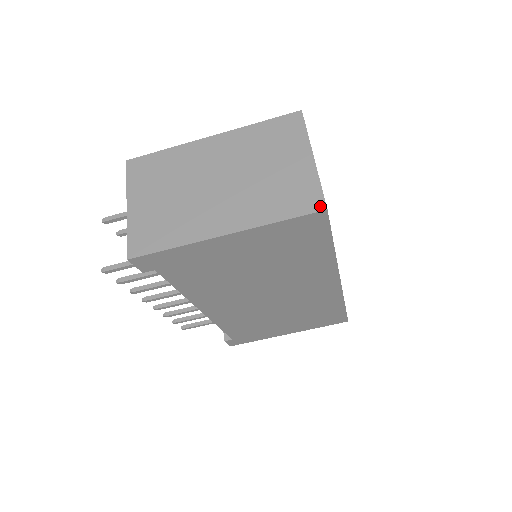
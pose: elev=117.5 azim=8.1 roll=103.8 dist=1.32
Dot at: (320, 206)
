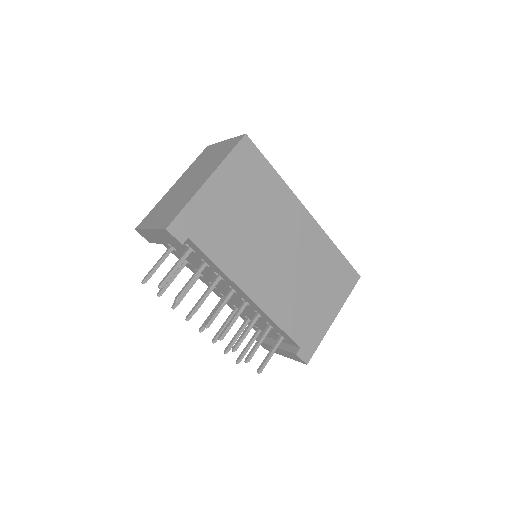
Dot at: (242, 136)
